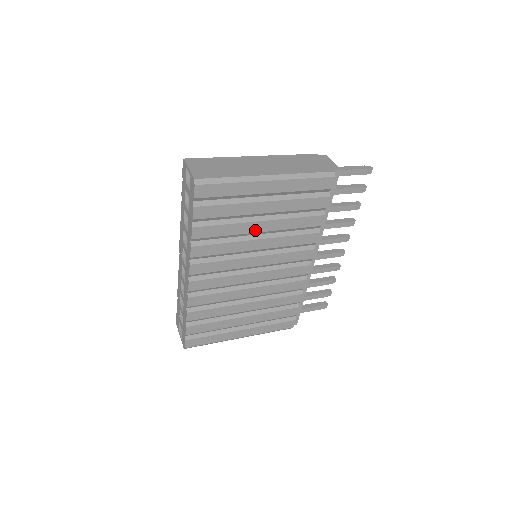
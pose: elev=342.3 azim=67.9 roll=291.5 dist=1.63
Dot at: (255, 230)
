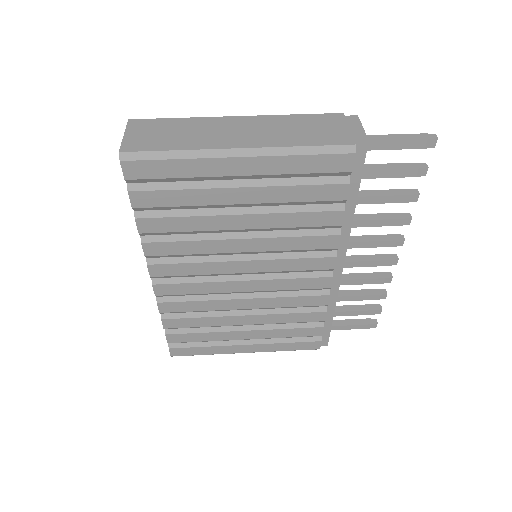
Dot at: (233, 226)
